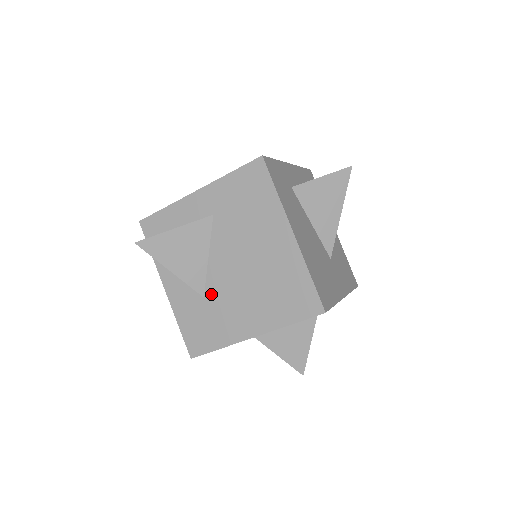
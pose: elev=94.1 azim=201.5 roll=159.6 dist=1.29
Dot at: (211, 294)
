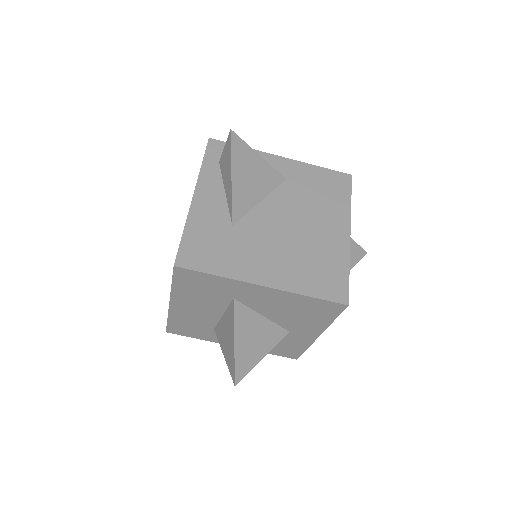
Dot at: (242, 228)
